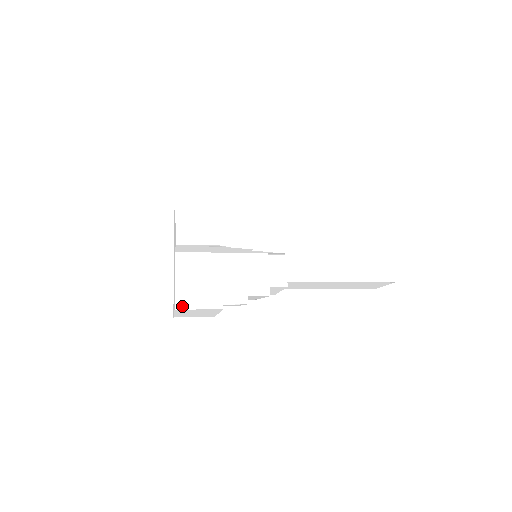
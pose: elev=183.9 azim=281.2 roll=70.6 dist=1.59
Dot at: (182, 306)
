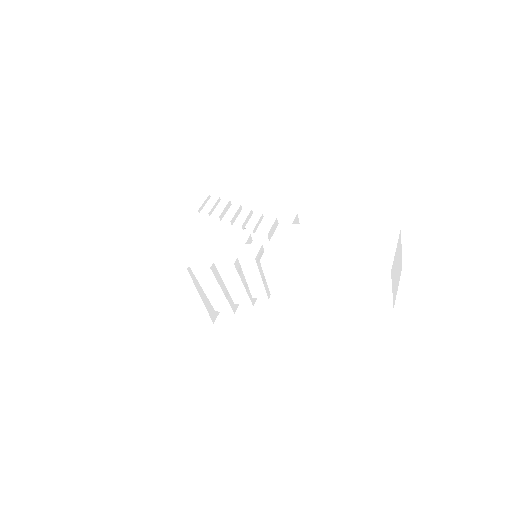
Dot at: (156, 264)
